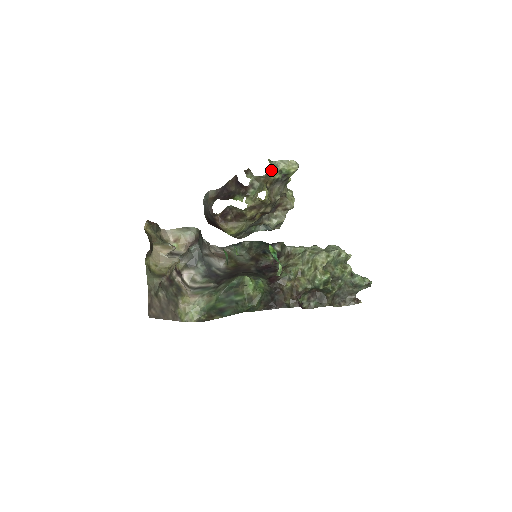
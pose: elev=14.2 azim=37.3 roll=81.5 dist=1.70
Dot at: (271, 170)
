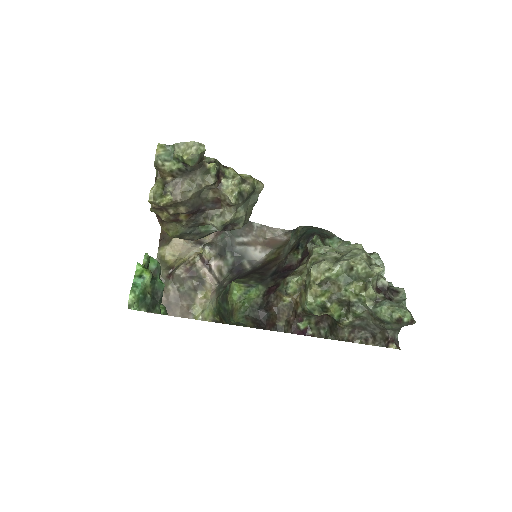
Dot at: (160, 160)
